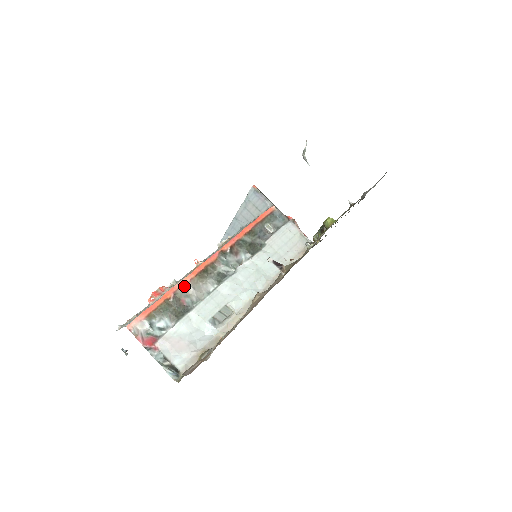
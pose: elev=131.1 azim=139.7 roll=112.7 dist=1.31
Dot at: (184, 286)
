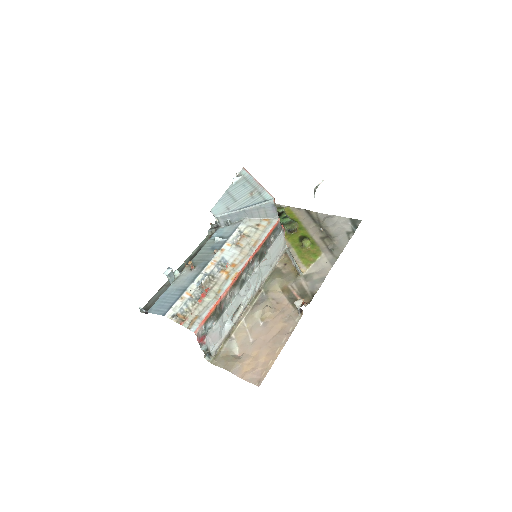
Dot at: (226, 295)
